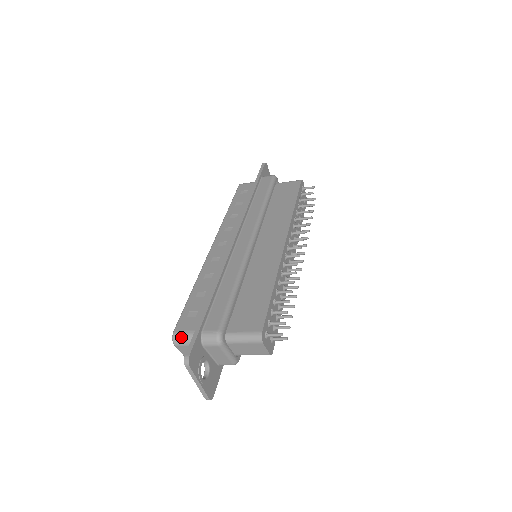
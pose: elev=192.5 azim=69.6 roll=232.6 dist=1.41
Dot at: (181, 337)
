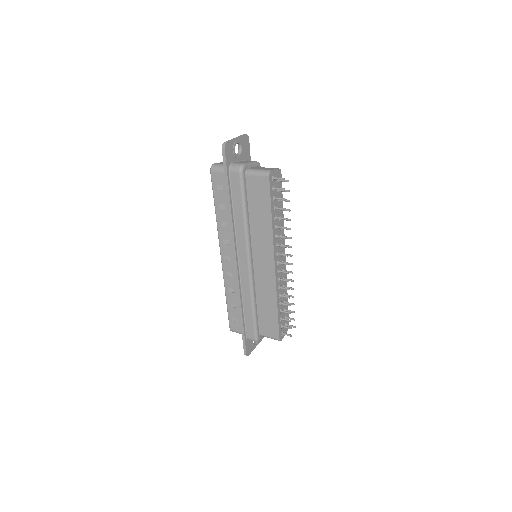
Dot at: occluded
